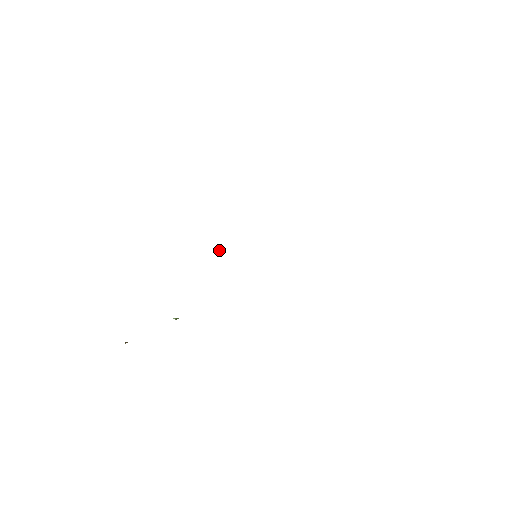
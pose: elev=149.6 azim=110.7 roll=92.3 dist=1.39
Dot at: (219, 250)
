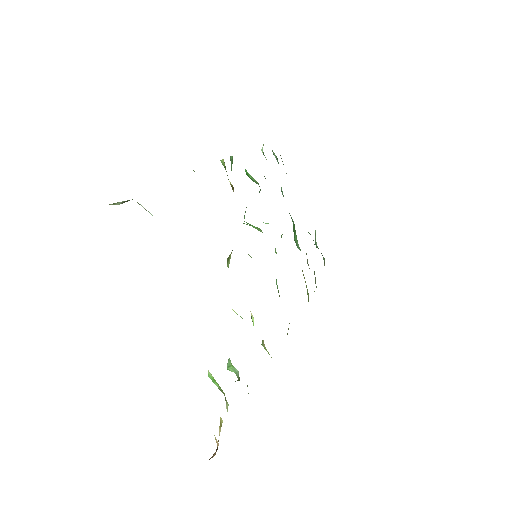
Dot at: (227, 259)
